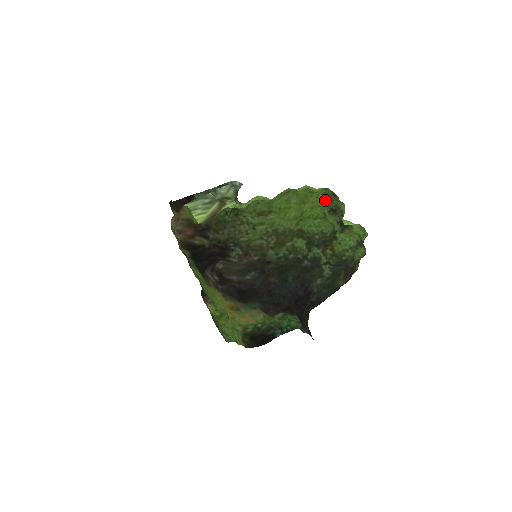
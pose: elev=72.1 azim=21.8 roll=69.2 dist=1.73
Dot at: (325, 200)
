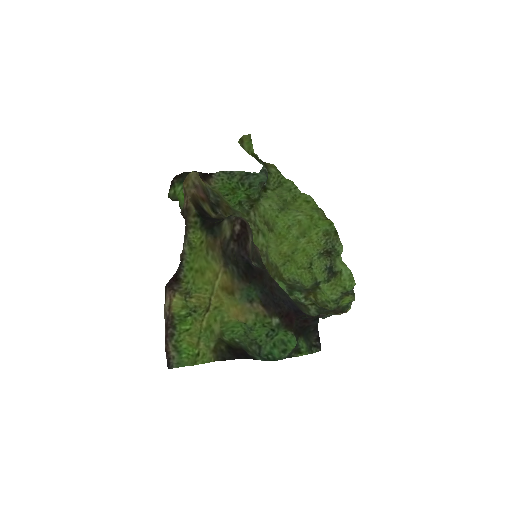
Dot at: (322, 241)
